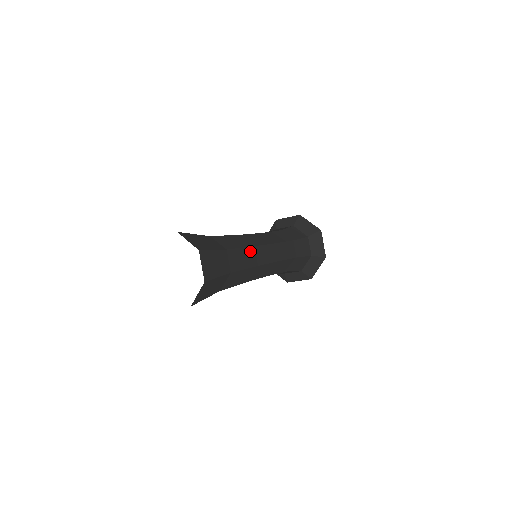
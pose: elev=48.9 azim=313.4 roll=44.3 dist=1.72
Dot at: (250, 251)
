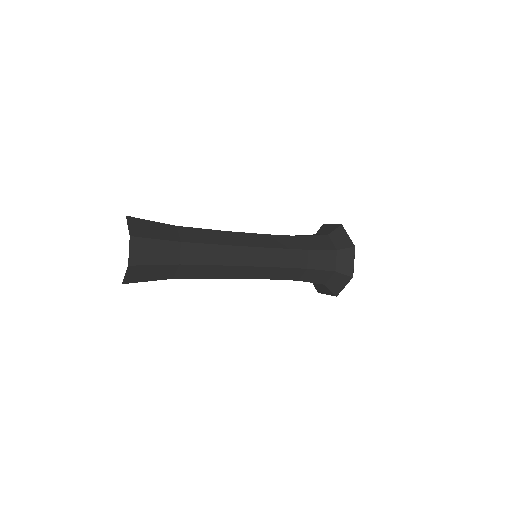
Dot at: occluded
